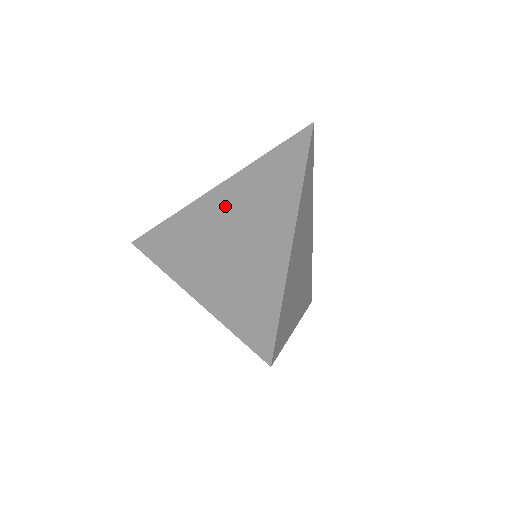
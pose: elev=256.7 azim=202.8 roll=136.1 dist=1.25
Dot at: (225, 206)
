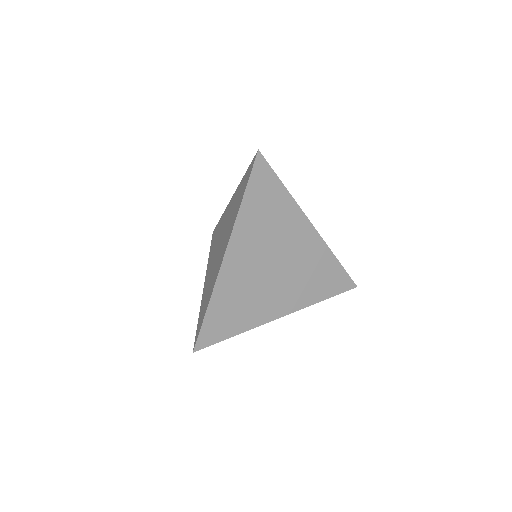
Dot at: (226, 218)
